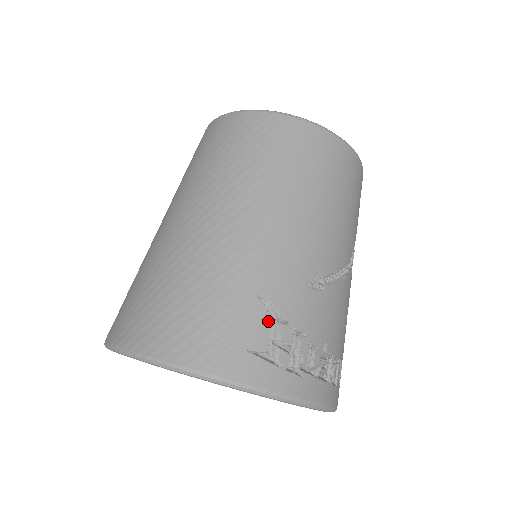
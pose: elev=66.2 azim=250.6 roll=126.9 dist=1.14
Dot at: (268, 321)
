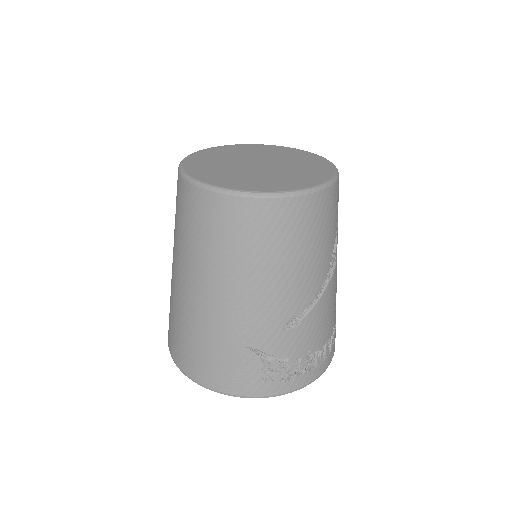
Dot at: (259, 361)
